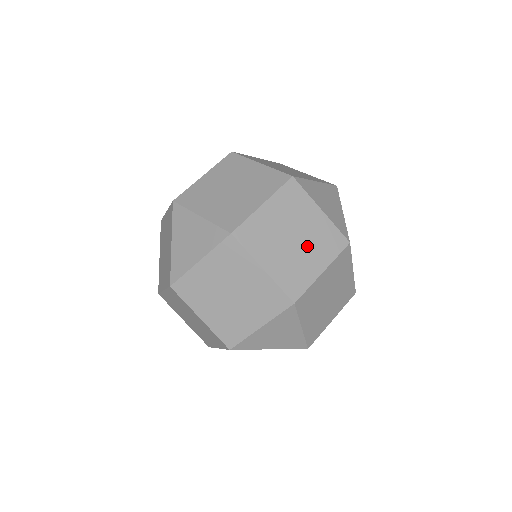
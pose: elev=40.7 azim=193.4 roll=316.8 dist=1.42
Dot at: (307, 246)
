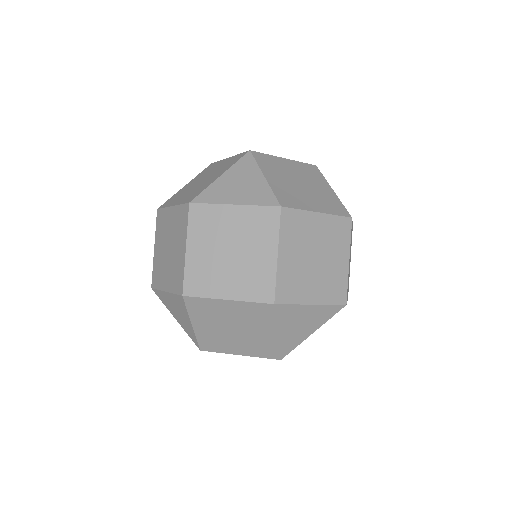
Dot at: (247, 247)
